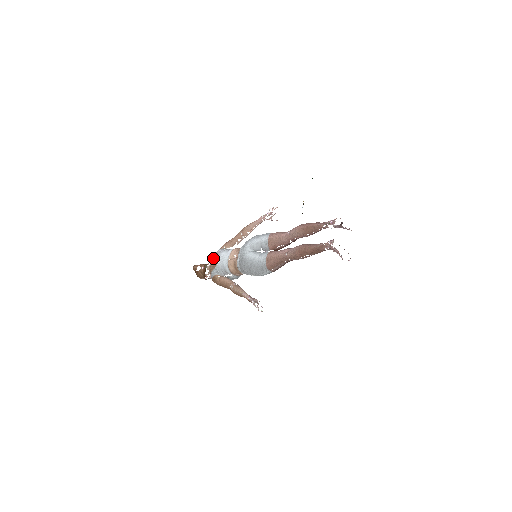
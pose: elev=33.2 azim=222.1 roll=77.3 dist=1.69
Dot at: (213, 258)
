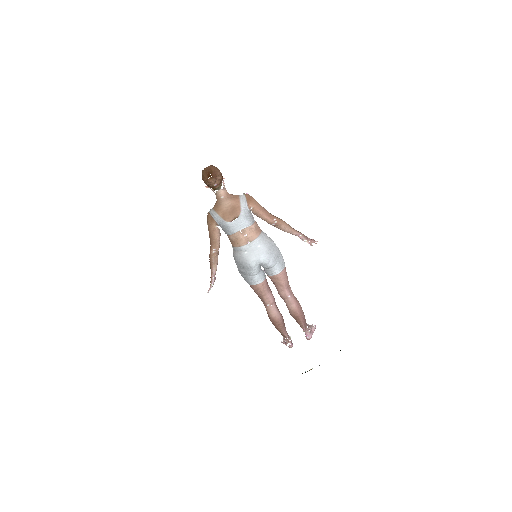
Dot at: (233, 203)
